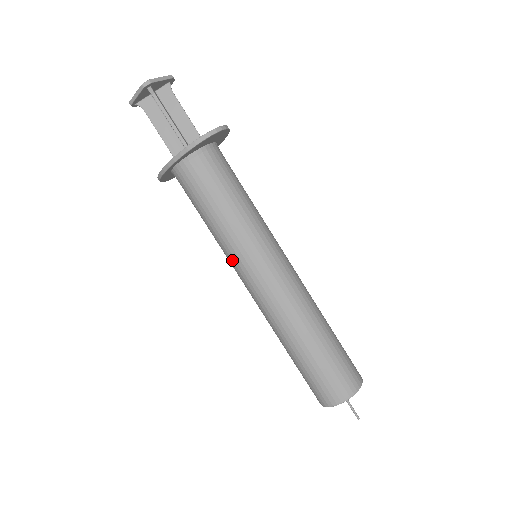
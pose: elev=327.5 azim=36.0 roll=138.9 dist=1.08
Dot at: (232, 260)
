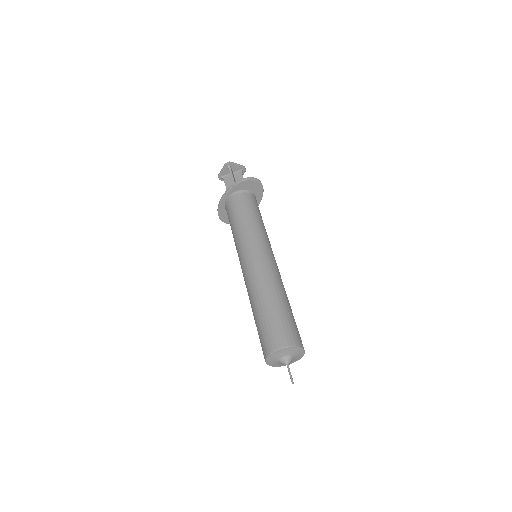
Dot at: (238, 250)
